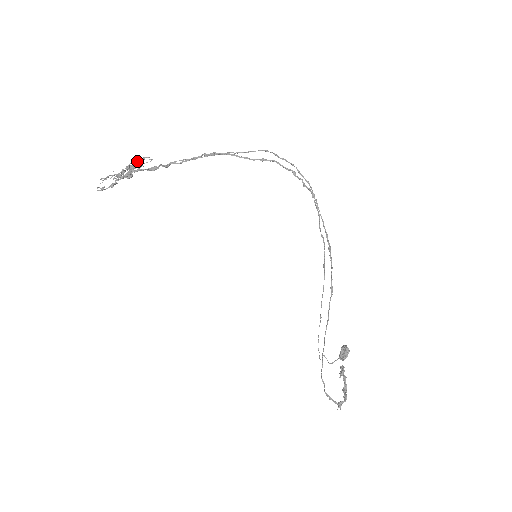
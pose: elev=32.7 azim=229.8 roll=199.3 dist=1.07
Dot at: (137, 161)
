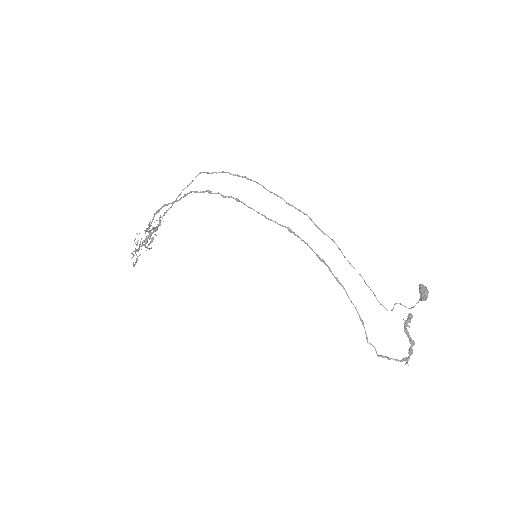
Dot at: (145, 230)
